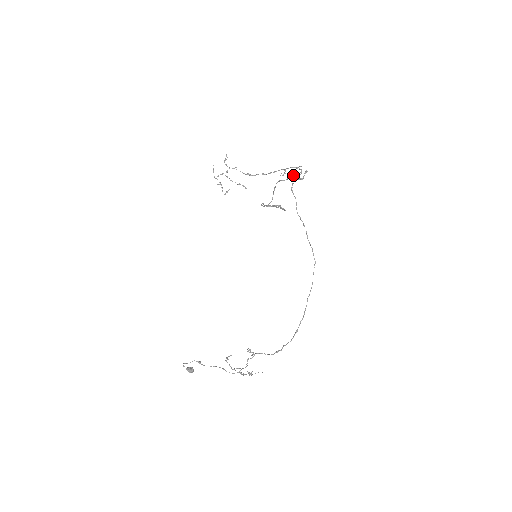
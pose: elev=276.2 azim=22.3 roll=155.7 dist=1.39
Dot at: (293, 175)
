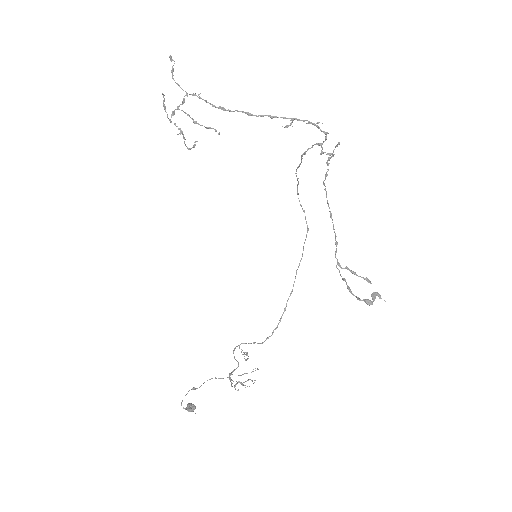
Dot at: (328, 159)
